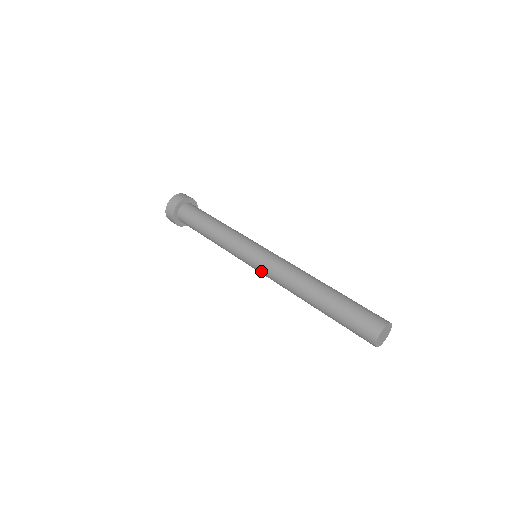
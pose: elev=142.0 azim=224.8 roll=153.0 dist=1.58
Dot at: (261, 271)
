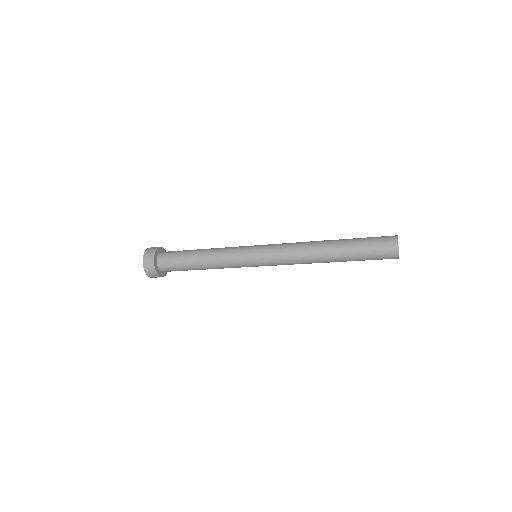
Dot at: (270, 256)
